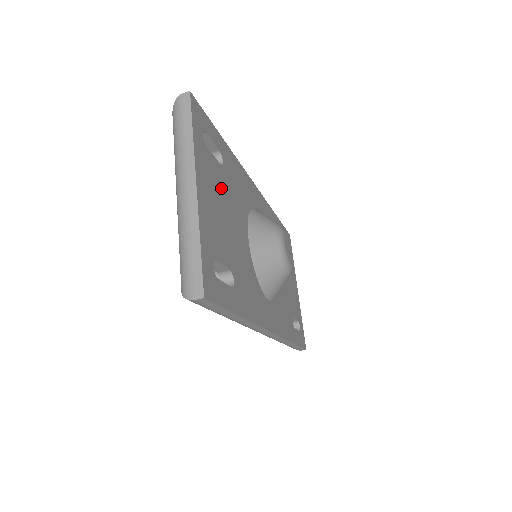
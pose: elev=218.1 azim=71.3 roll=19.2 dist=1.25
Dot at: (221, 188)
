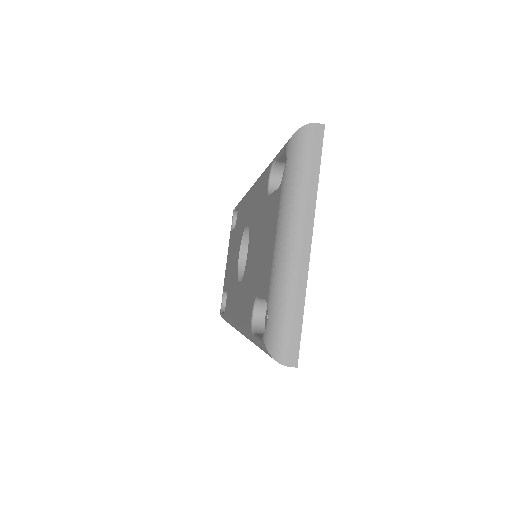
Dot at: occluded
